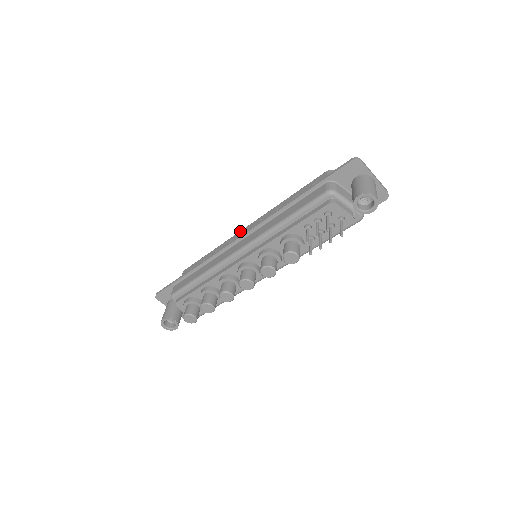
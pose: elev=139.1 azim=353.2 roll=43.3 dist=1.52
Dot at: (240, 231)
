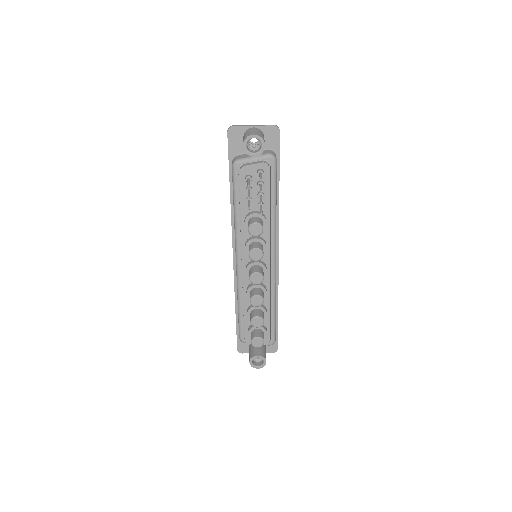
Dot at: occluded
